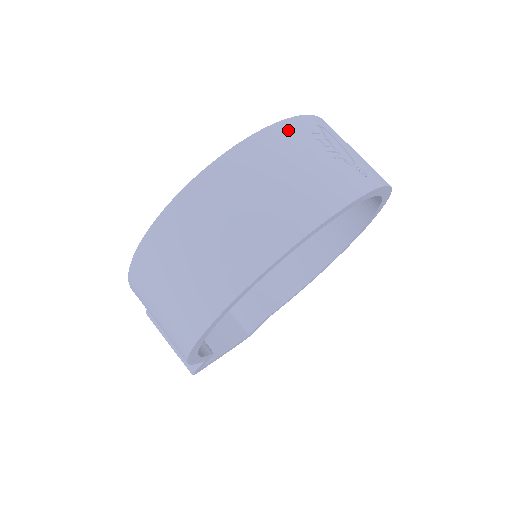
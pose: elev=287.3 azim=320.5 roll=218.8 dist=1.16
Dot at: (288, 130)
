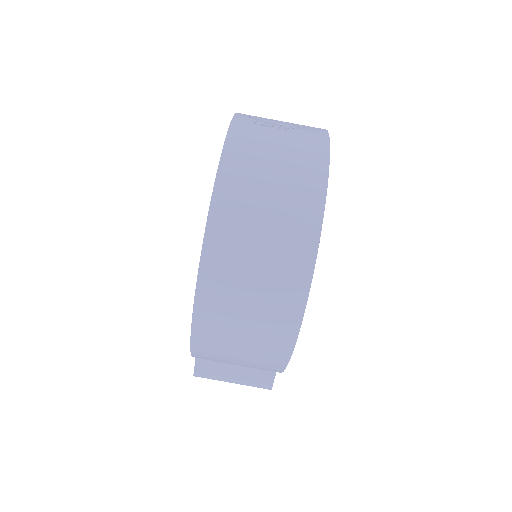
Dot at: (240, 131)
